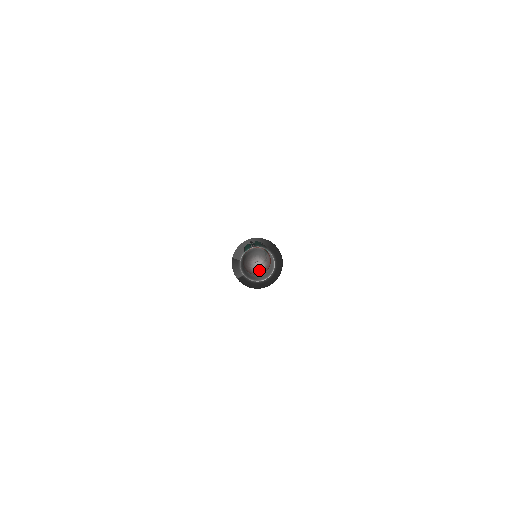
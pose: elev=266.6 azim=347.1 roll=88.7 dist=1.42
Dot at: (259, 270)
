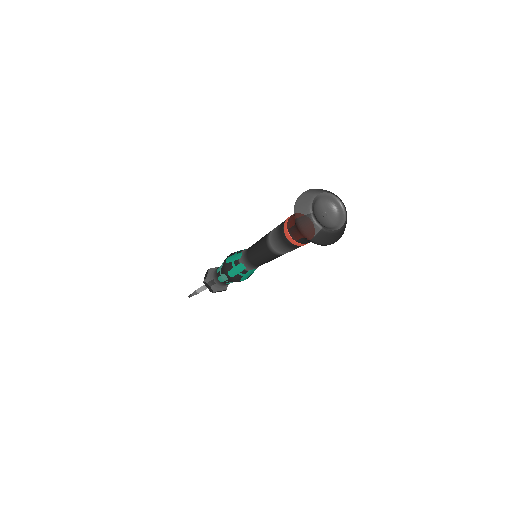
Dot at: (329, 220)
